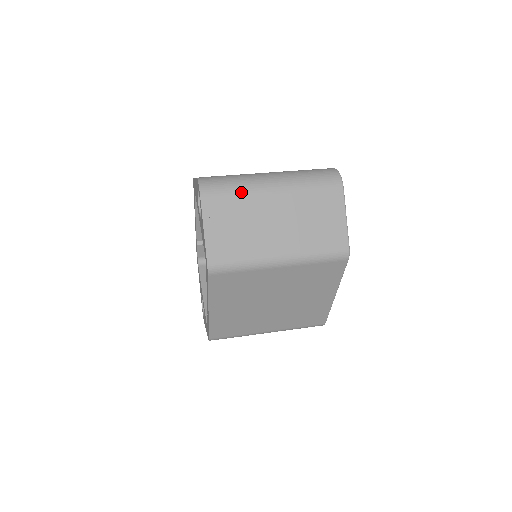
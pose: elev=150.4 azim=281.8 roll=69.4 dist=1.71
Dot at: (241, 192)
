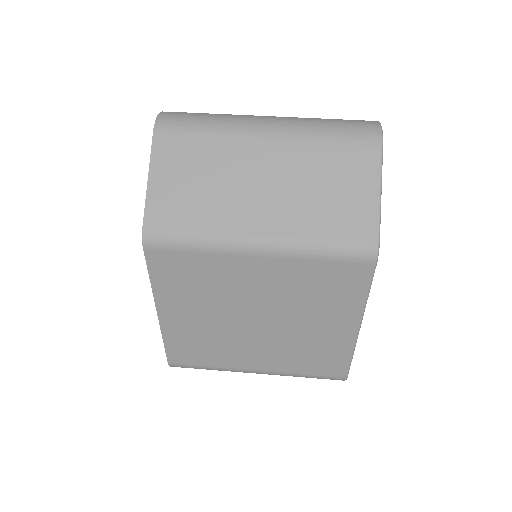
Dot at: (215, 131)
